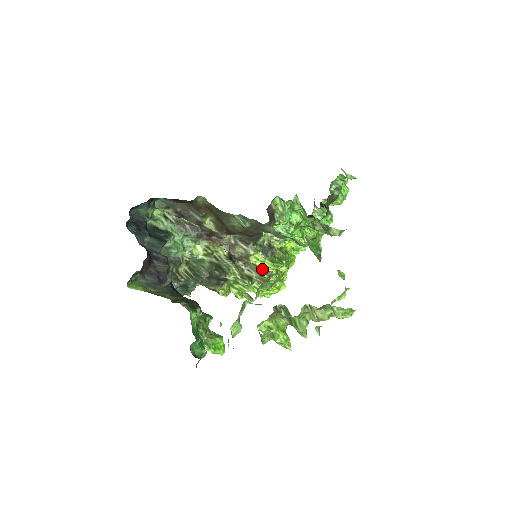
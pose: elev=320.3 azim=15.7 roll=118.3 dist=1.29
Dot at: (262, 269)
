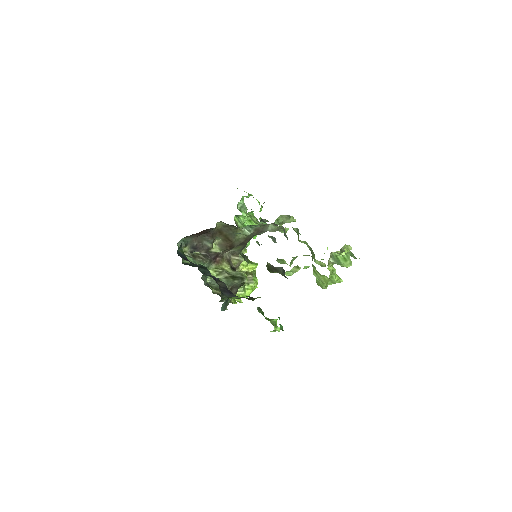
Dot at: (247, 272)
